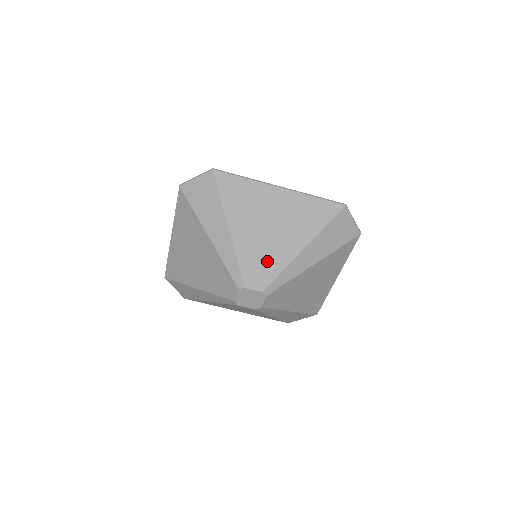
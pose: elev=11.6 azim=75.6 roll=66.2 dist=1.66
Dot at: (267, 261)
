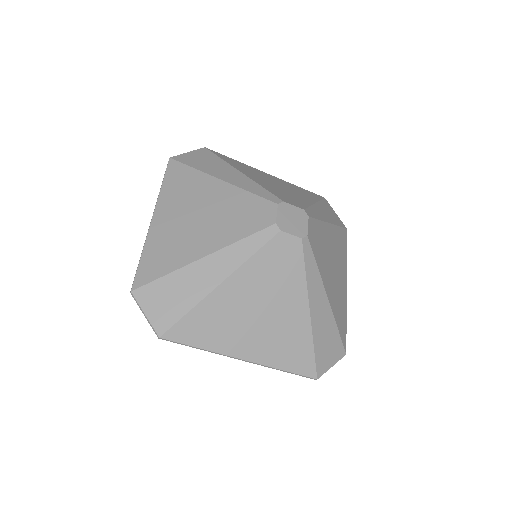
Dot at: (290, 197)
